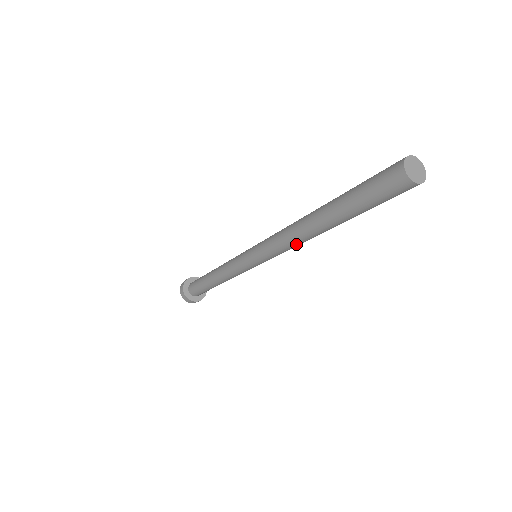
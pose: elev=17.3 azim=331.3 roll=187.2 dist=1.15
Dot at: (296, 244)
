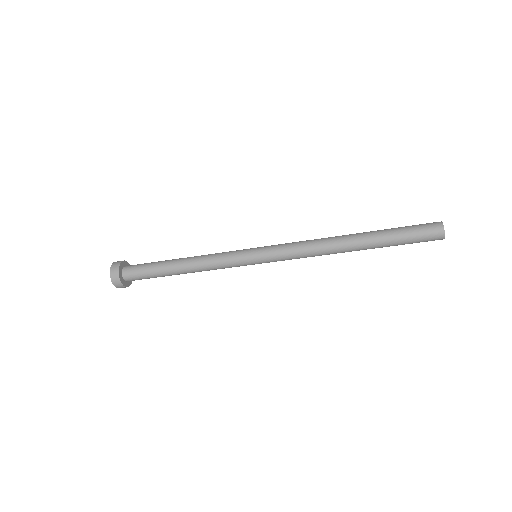
Dot at: (319, 255)
